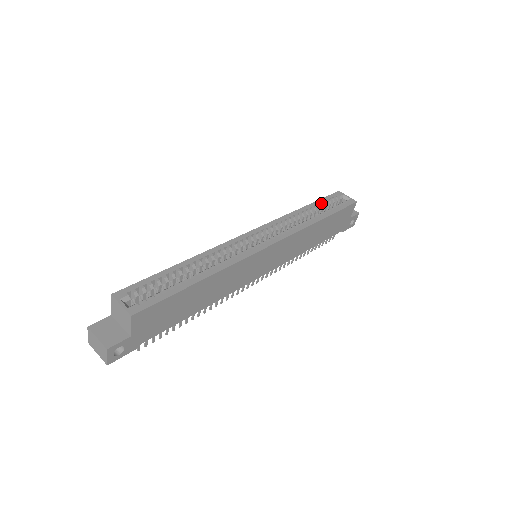
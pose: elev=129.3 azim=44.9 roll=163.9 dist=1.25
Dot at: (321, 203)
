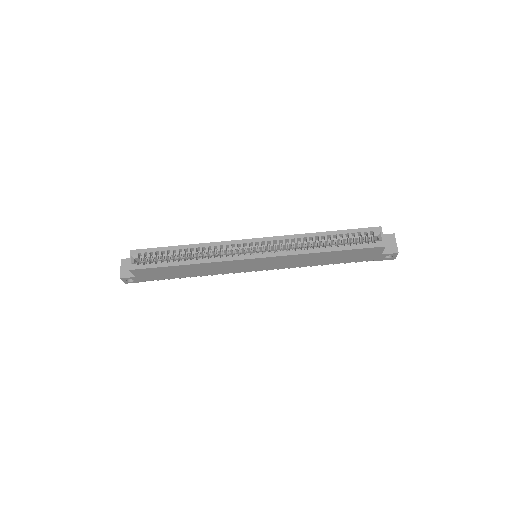
Dot at: (344, 234)
